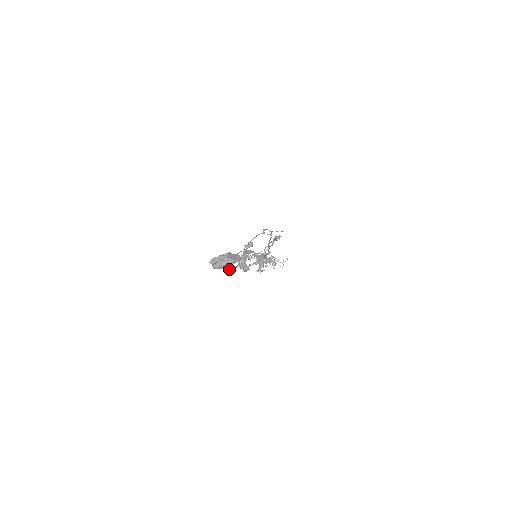
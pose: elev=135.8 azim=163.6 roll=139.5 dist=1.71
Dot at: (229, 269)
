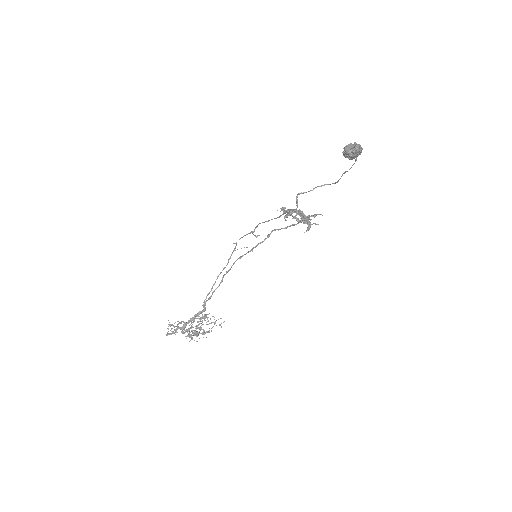
Dot at: occluded
